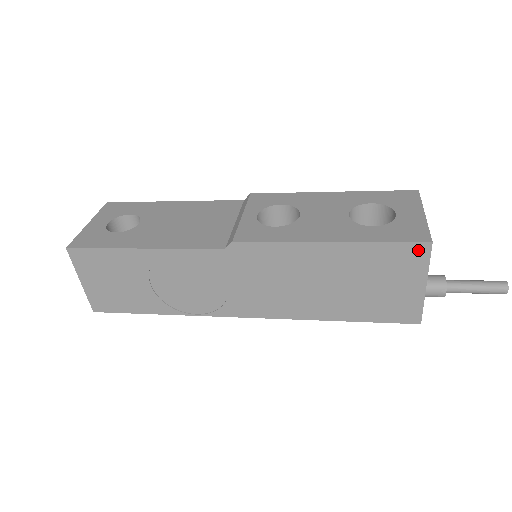
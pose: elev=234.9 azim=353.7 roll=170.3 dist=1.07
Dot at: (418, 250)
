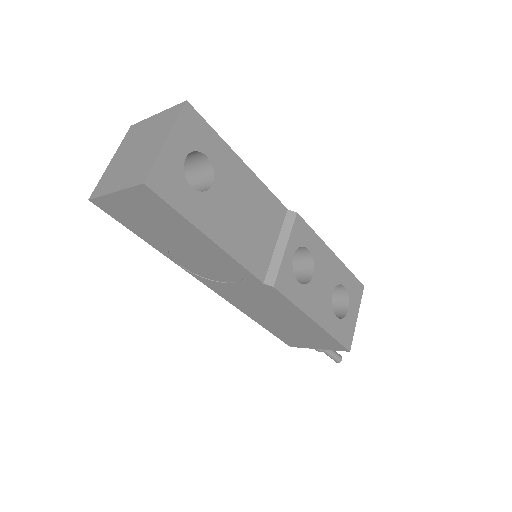
Dot at: (341, 348)
